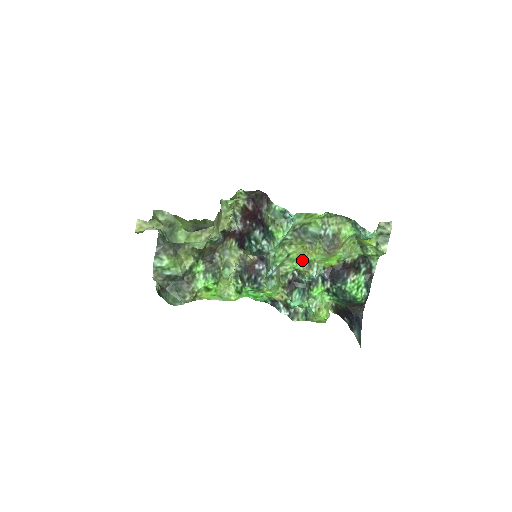
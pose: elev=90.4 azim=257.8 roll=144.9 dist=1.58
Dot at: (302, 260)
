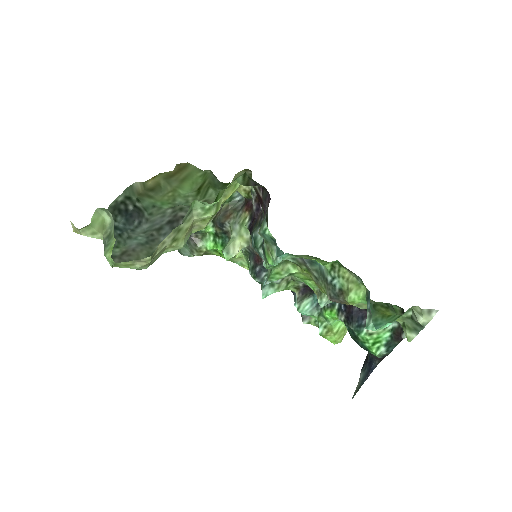
Dot at: (313, 282)
